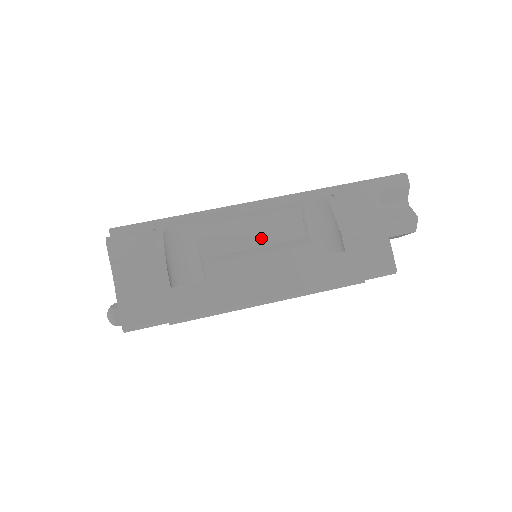
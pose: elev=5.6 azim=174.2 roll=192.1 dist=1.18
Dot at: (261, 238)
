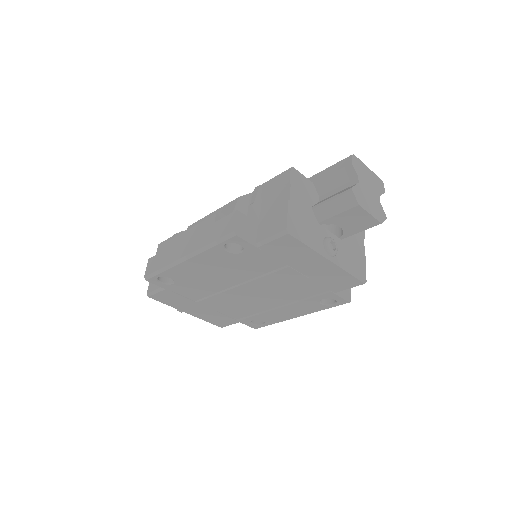
Dot at: occluded
